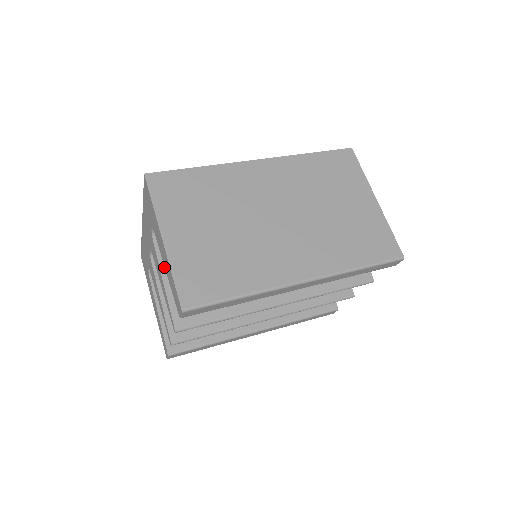
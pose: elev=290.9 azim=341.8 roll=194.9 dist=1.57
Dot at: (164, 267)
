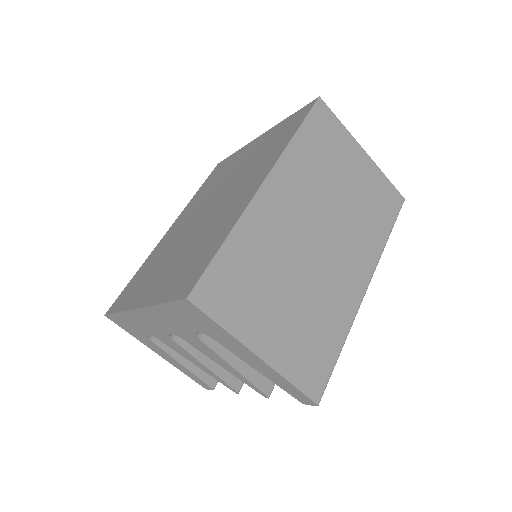
Dot at: (225, 354)
